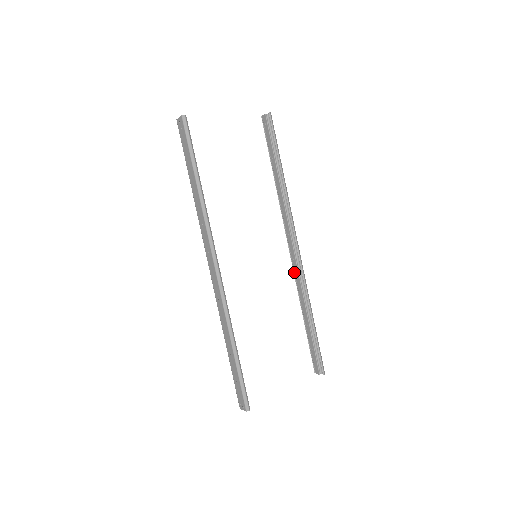
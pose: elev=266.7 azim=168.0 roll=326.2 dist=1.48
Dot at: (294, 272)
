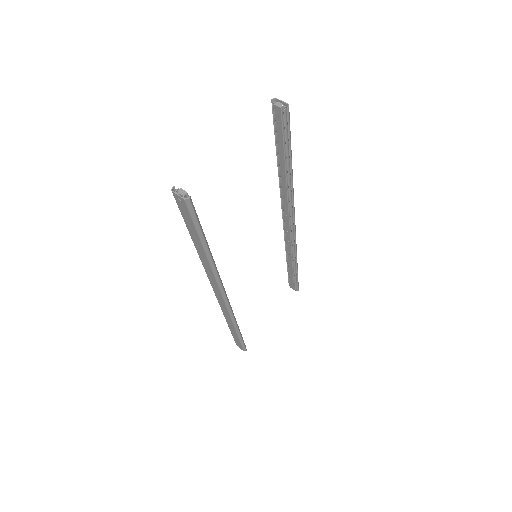
Dot at: (285, 236)
